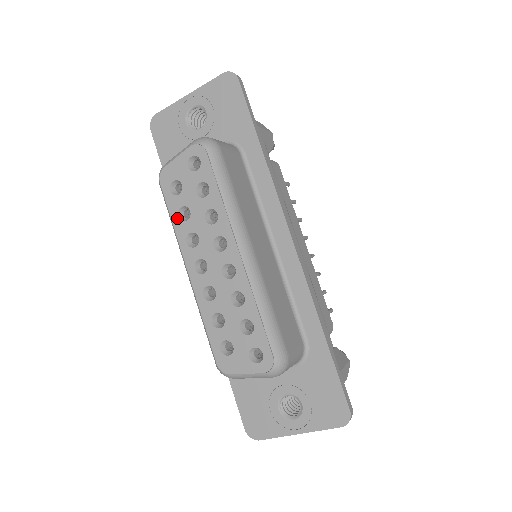
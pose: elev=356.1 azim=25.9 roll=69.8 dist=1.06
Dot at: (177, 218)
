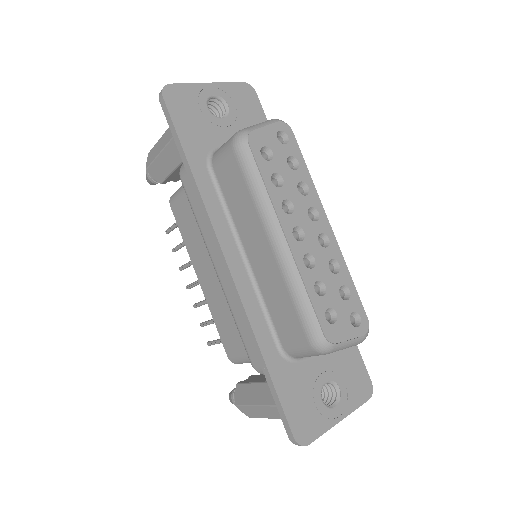
Dot at: (270, 182)
